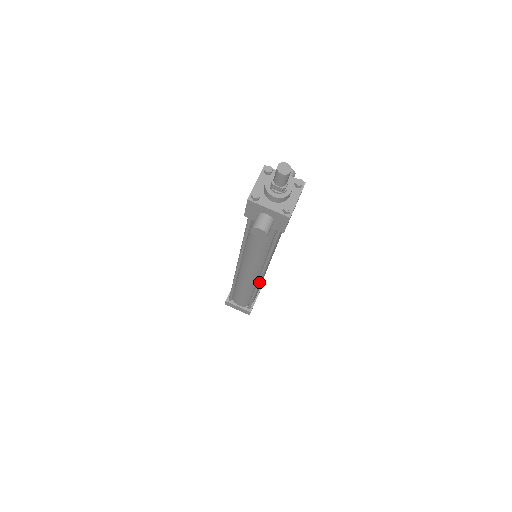
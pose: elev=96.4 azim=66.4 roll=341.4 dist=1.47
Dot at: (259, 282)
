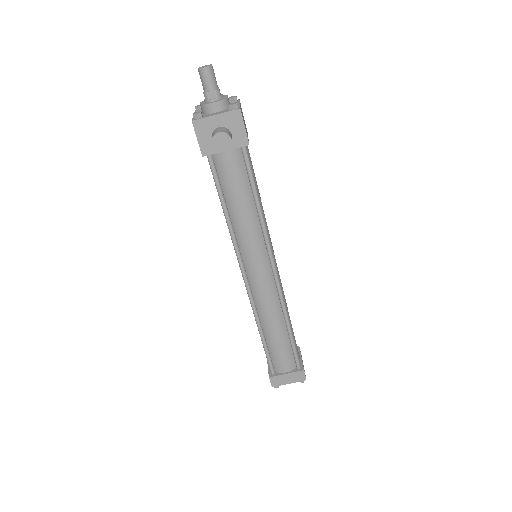
Dot at: (279, 287)
